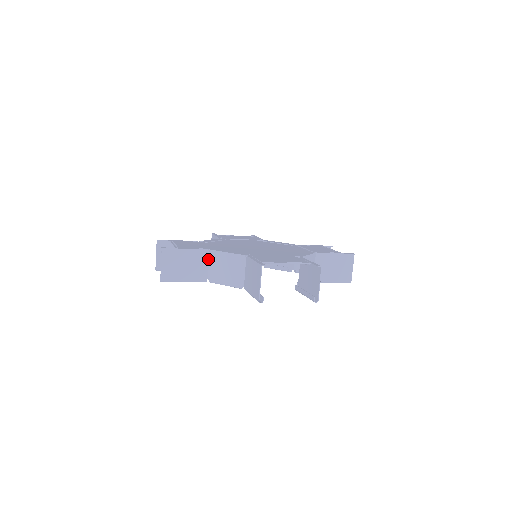
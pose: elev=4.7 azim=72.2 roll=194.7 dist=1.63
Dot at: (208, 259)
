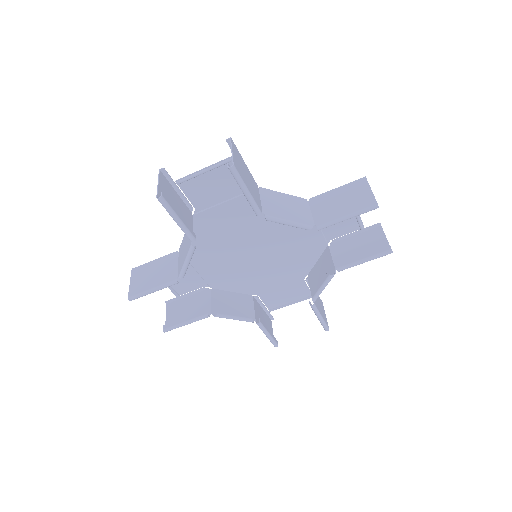
Dot at: (177, 259)
